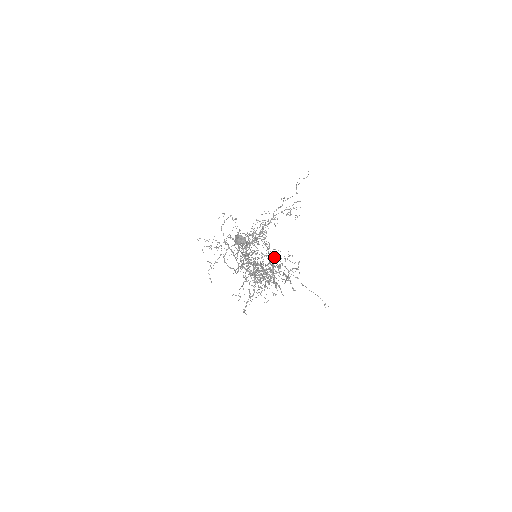
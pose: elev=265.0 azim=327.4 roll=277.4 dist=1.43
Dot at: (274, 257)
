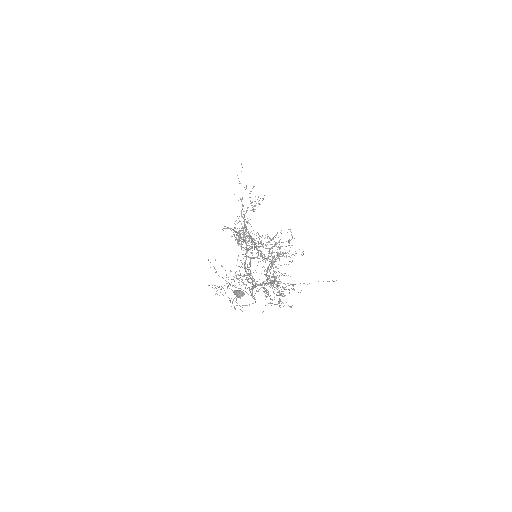
Dot at: (269, 241)
